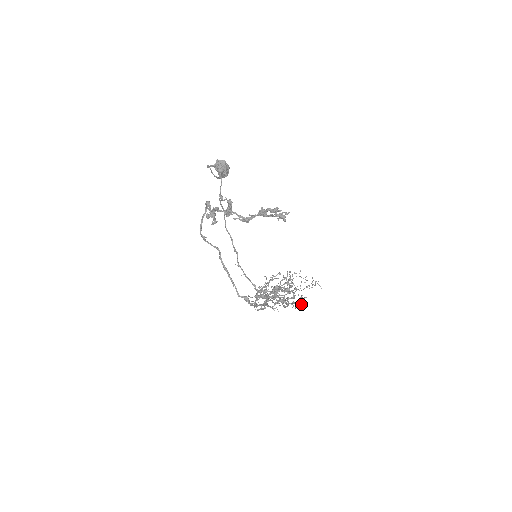
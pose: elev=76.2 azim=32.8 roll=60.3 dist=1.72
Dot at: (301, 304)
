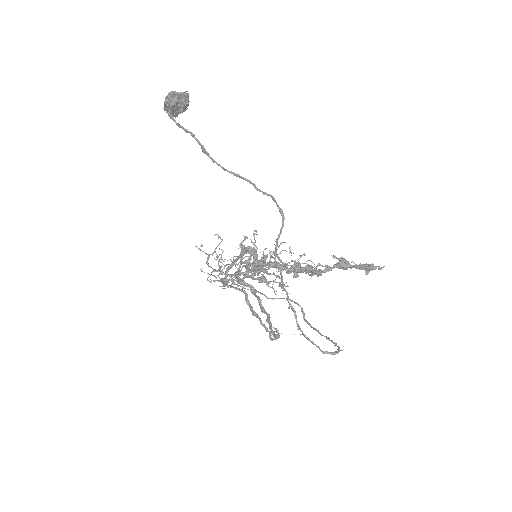
Dot at: (286, 282)
